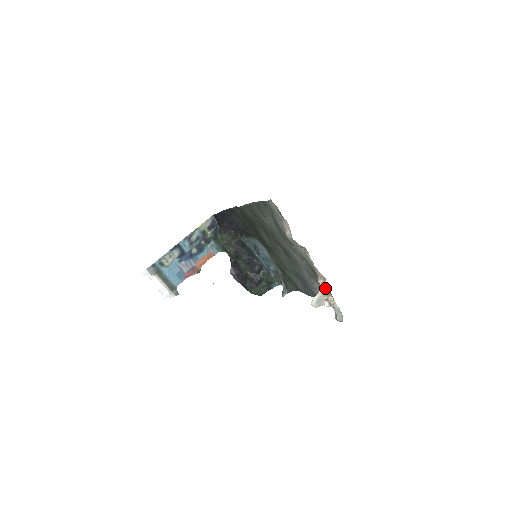
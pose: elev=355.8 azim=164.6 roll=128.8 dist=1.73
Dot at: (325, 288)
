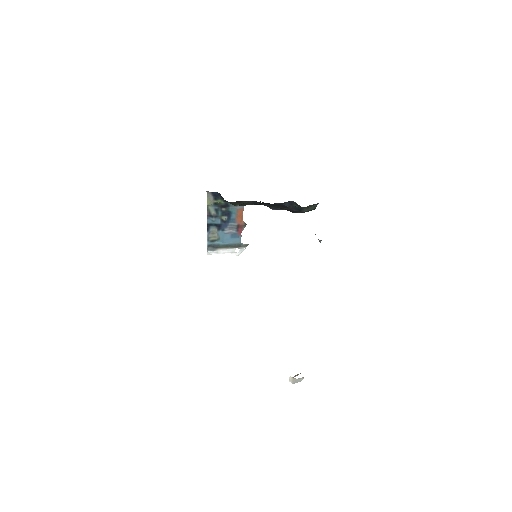
Dot at: occluded
